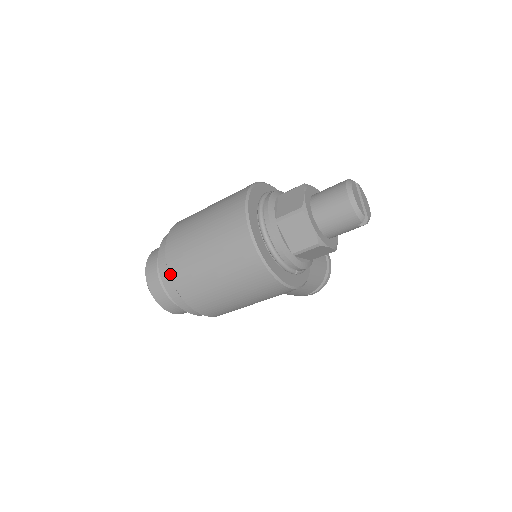
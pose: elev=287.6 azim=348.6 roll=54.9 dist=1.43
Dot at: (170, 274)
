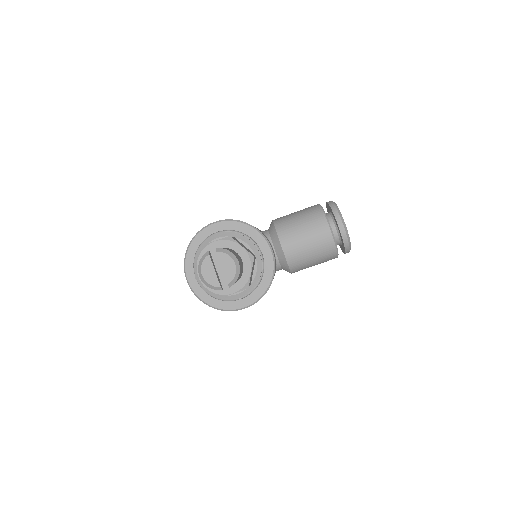
Dot at: occluded
